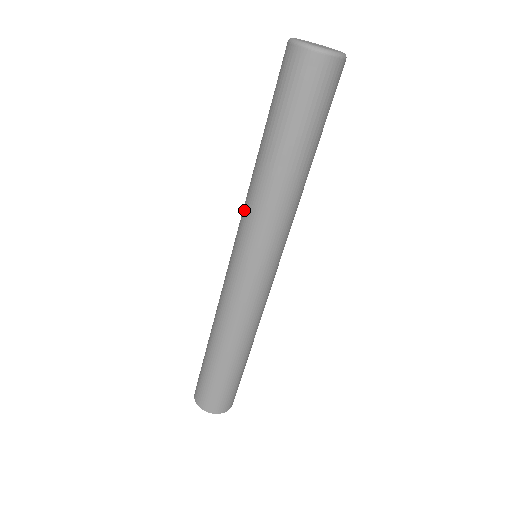
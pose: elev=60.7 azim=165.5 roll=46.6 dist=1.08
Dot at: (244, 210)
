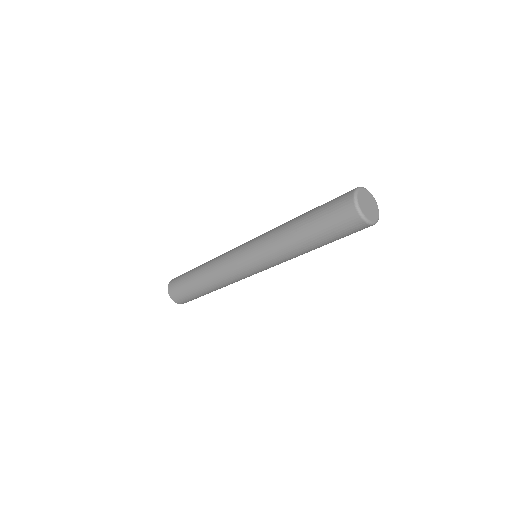
Dot at: (269, 231)
